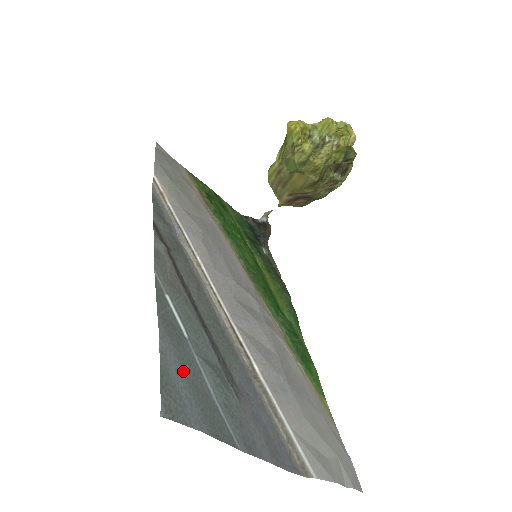
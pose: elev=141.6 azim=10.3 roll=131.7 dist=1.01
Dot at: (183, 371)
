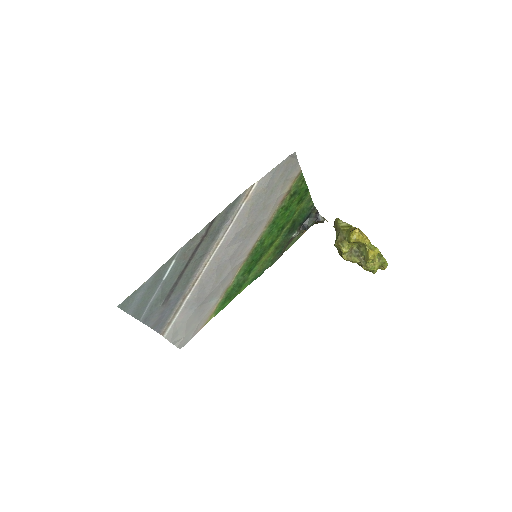
Dot at: (145, 293)
